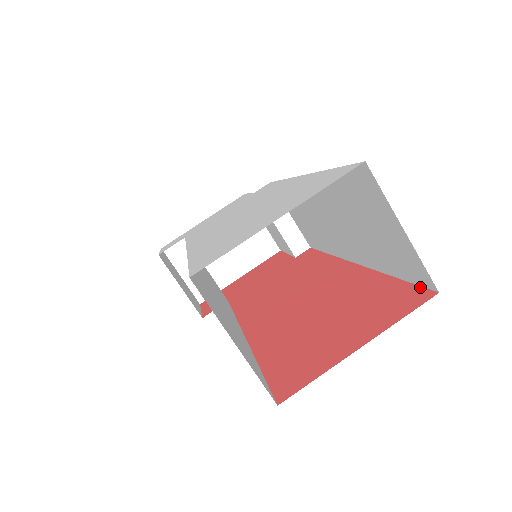
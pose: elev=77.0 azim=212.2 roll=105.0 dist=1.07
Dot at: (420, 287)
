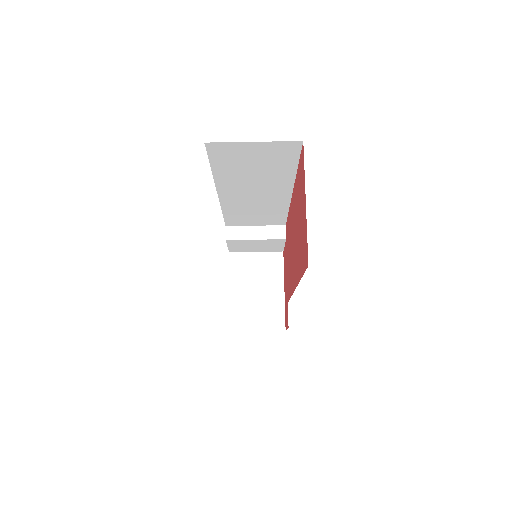
Dot at: (301, 152)
